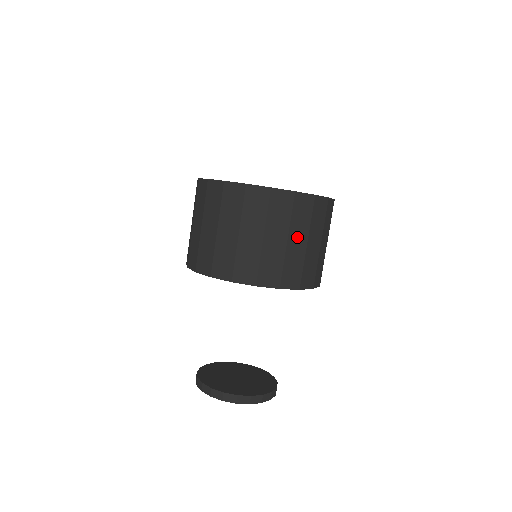
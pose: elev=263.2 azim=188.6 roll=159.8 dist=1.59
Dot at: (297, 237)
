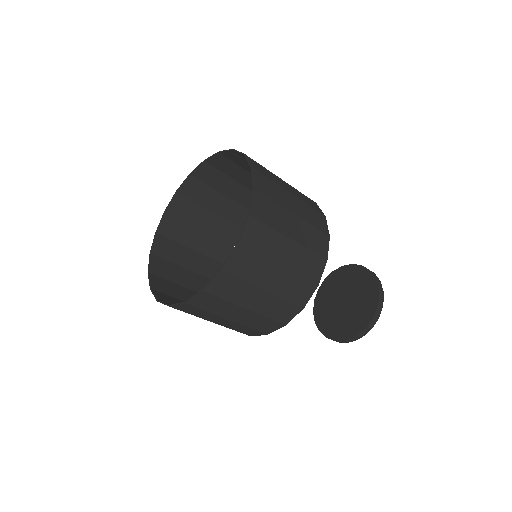
Dot at: (281, 252)
